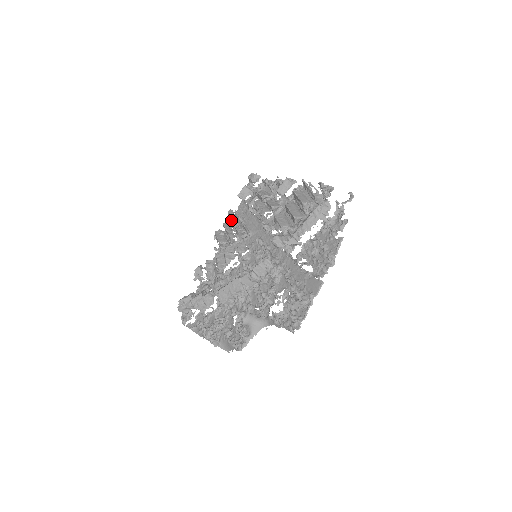
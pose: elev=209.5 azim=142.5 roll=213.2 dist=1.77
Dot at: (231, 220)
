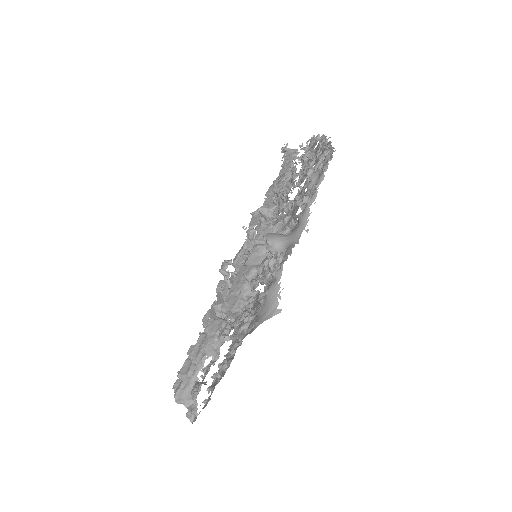
Dot at: occluded
